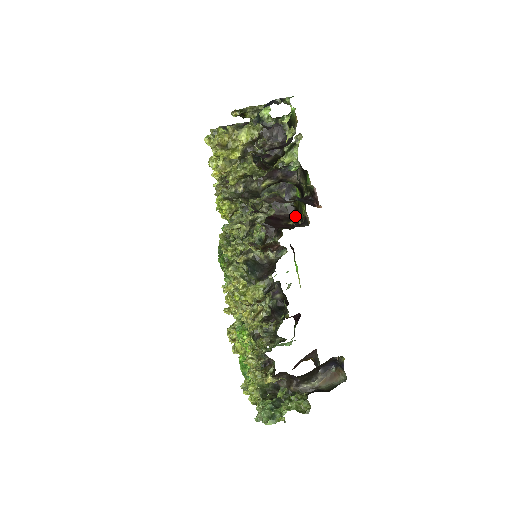
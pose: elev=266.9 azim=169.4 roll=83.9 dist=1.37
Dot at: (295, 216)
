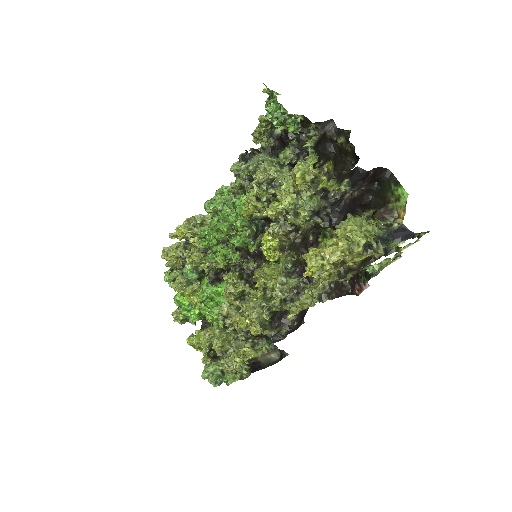
Dot at: occluded
